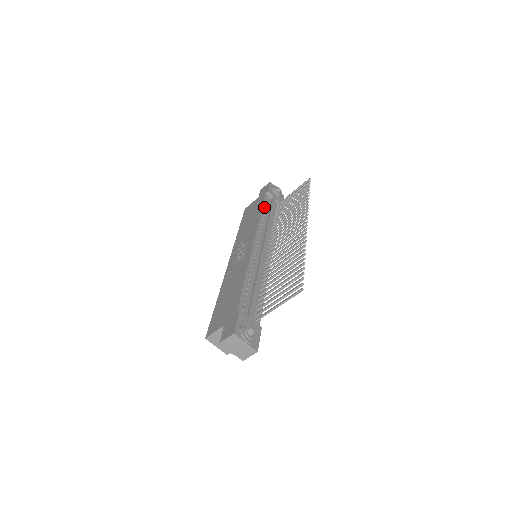
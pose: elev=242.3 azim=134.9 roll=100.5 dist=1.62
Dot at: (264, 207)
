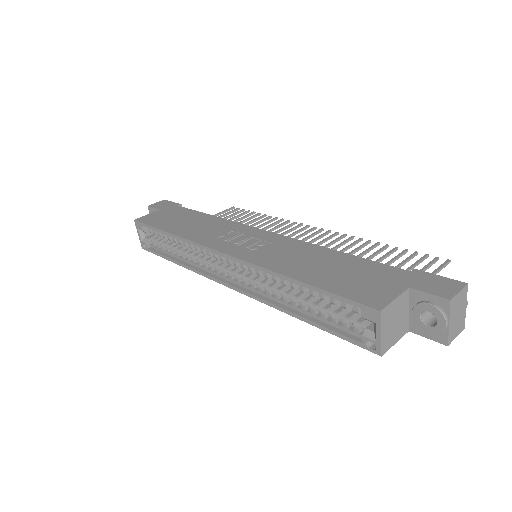
Dot at: occluded
